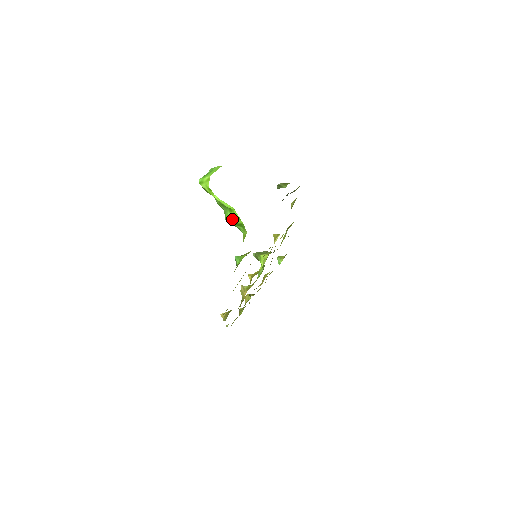
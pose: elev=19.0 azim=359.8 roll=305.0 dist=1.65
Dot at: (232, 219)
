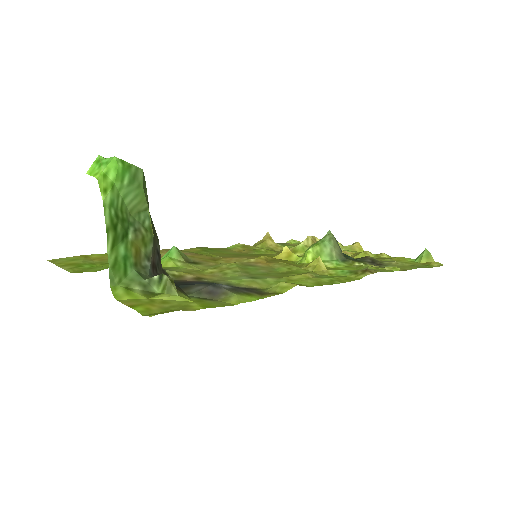
Dot at: occluded
